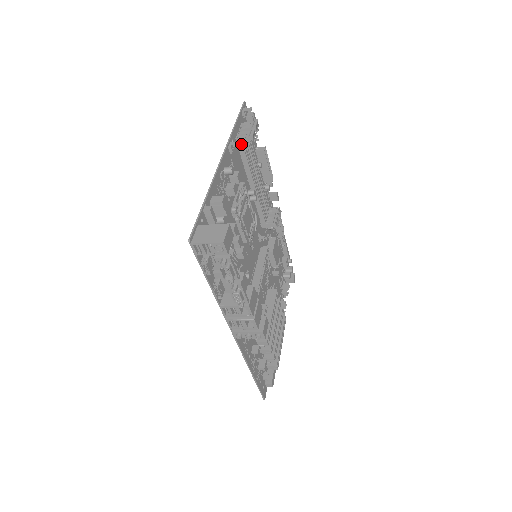
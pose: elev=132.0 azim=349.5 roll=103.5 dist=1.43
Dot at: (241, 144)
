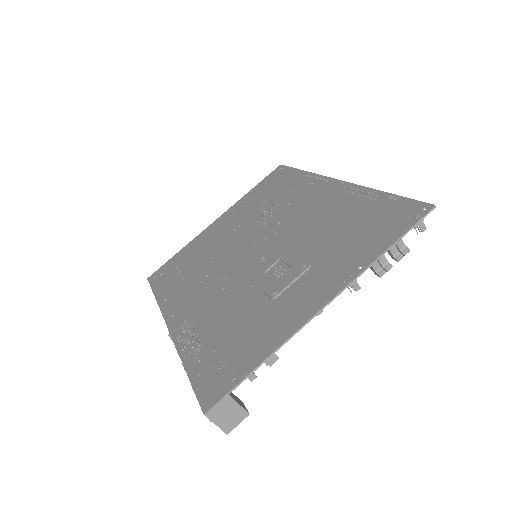
Dot at: occluded
